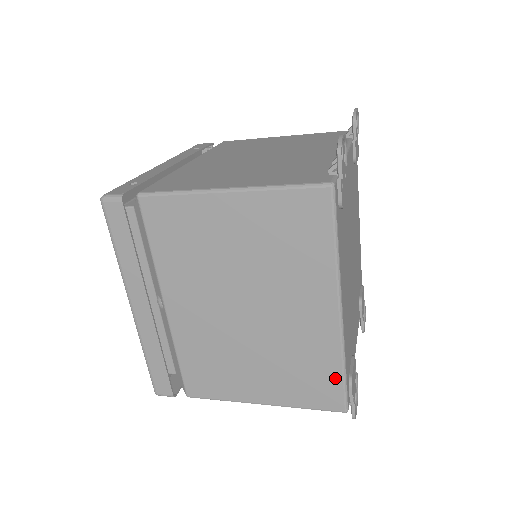
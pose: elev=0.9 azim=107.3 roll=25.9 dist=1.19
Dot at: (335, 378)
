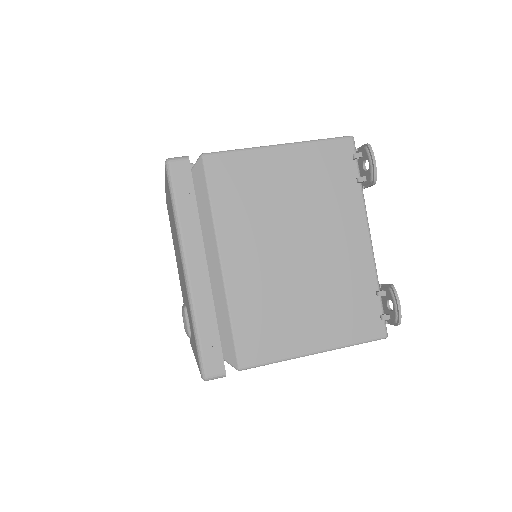
Dot at: occluded
